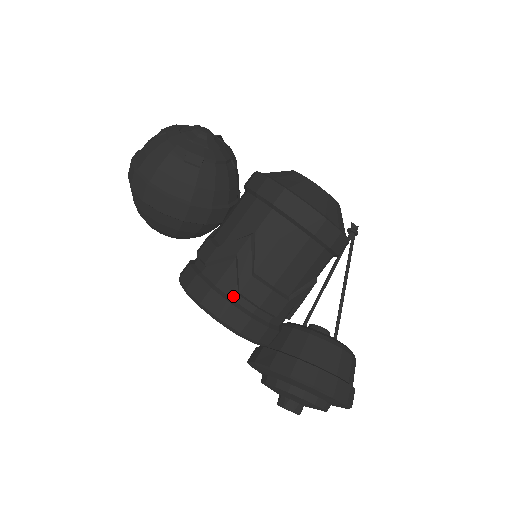
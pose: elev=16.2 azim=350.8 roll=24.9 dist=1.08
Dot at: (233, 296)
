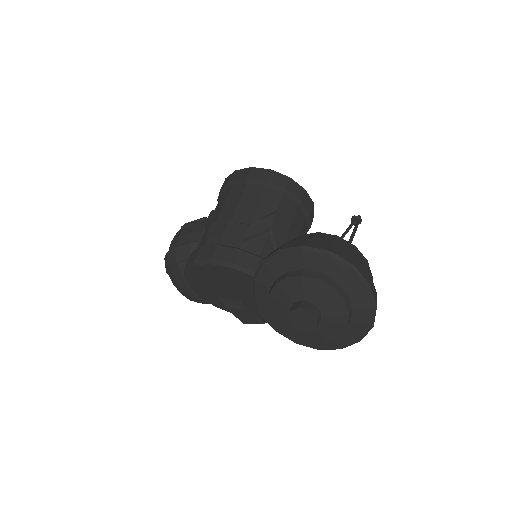
Dot at: (204, 245)
